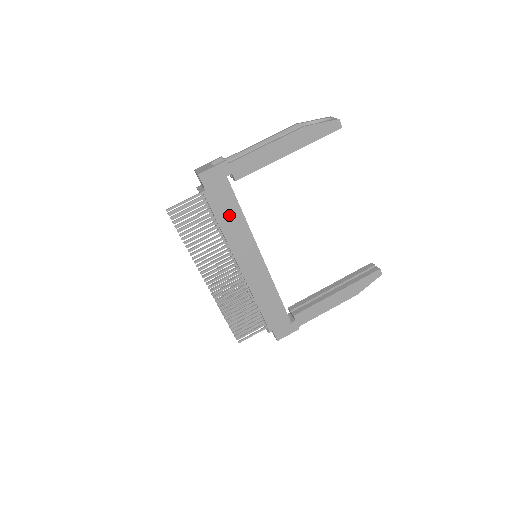
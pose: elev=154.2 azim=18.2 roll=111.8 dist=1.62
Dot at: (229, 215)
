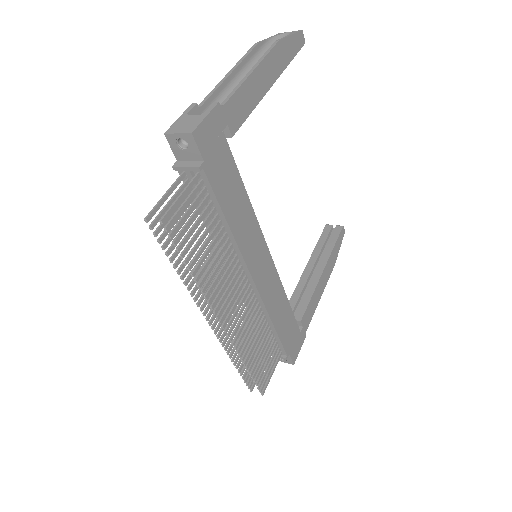
Dot at: (233, 198)
